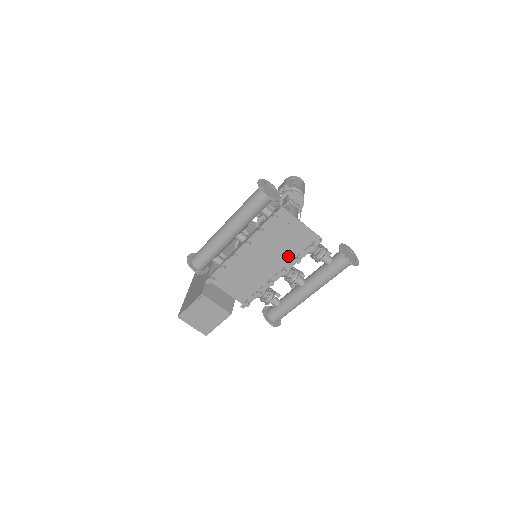
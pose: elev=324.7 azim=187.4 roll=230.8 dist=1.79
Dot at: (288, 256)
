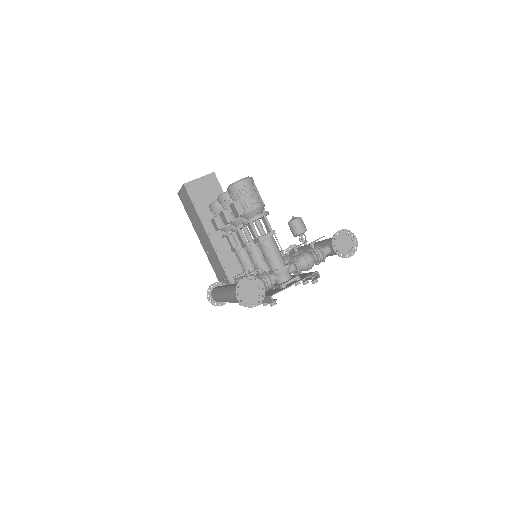
Dot at: occluded
